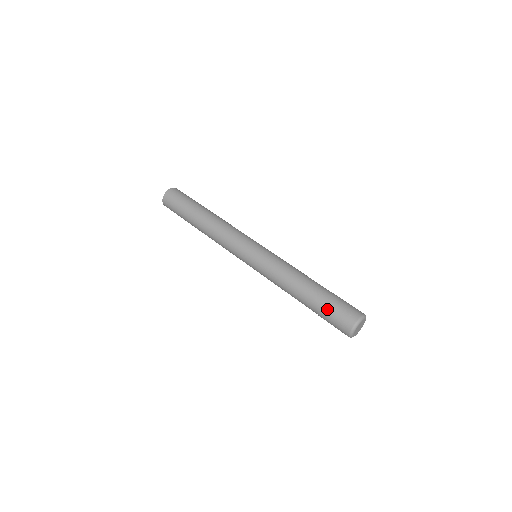
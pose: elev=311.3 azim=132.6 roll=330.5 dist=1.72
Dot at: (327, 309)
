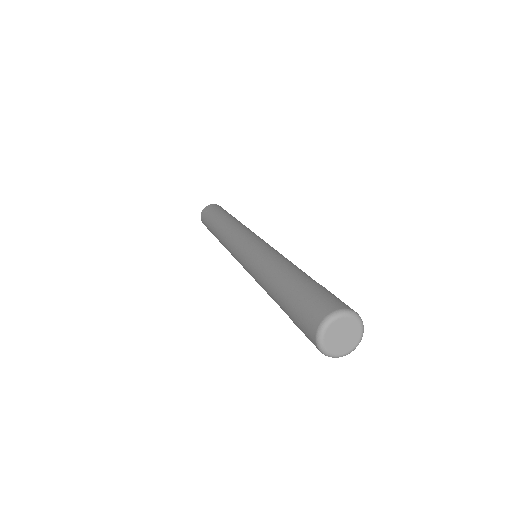
Dot at: (297, 297)
